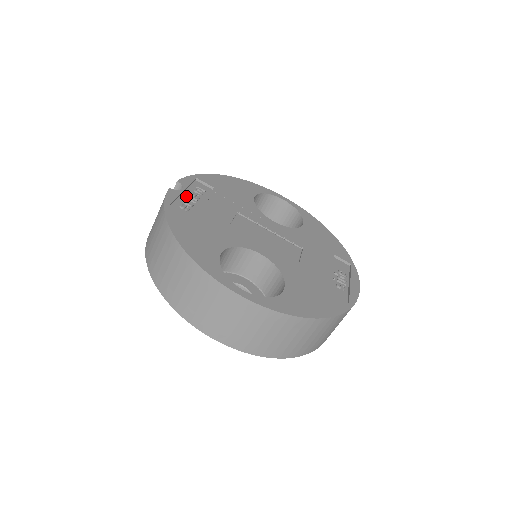
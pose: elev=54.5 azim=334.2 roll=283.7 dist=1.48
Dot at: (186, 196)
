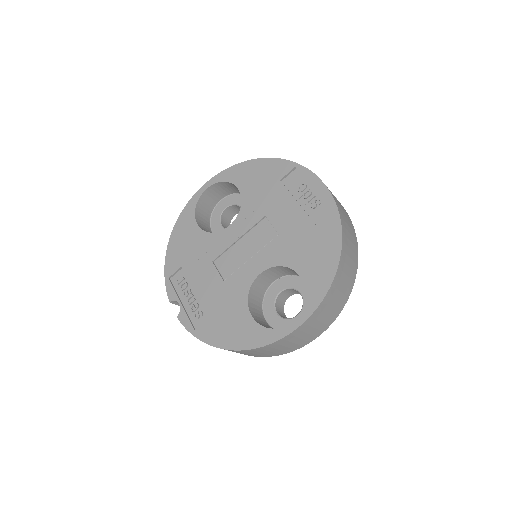
Dot at: (186, 303)
